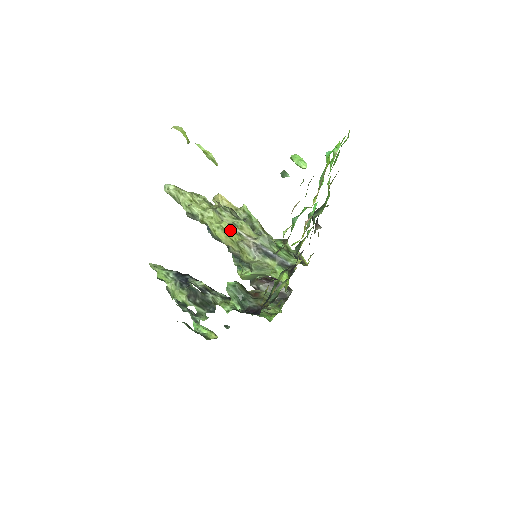
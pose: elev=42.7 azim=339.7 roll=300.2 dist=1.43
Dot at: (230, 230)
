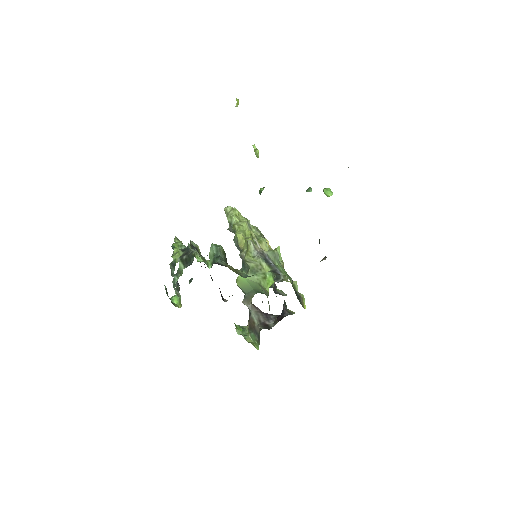
Dot at: (249, 236)
